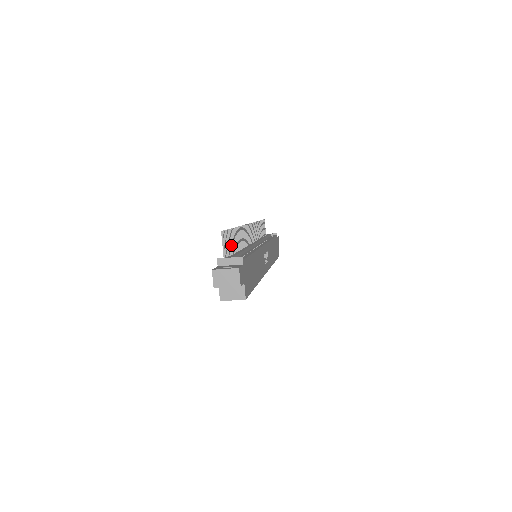
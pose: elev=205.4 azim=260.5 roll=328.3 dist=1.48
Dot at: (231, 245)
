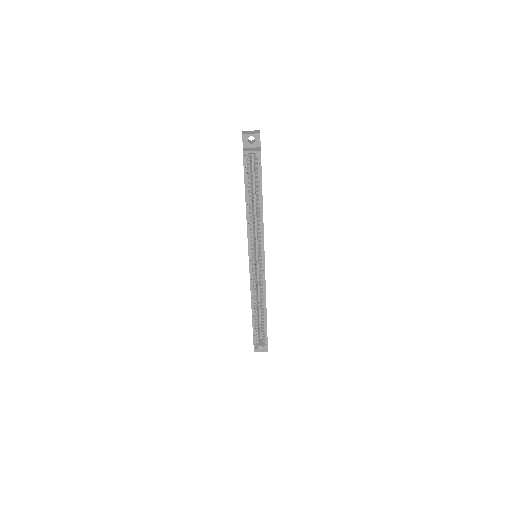
Dot at: occluded
